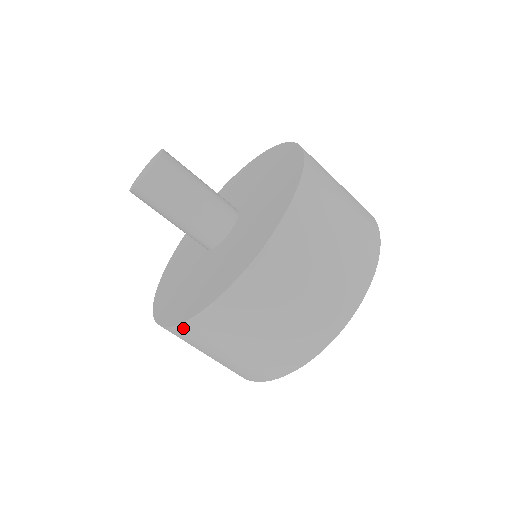
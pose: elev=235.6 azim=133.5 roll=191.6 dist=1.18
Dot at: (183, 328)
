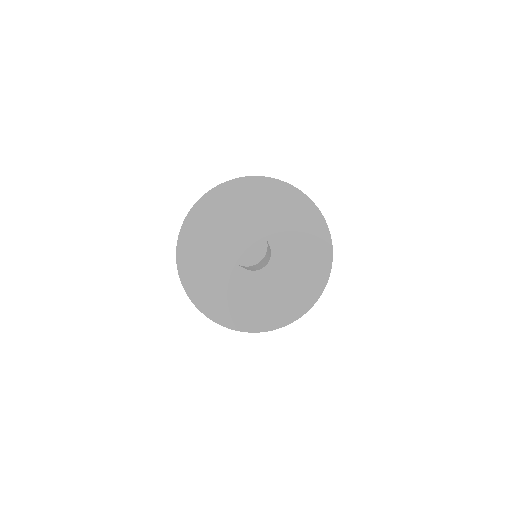
Dot at: occluded
